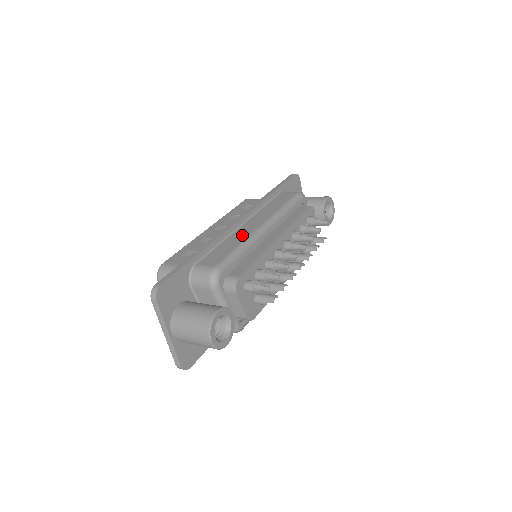
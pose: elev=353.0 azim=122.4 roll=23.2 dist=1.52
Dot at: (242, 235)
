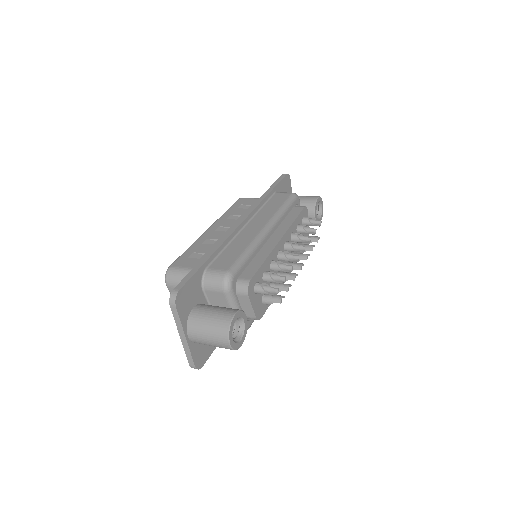
Dot at: (247, 238)
